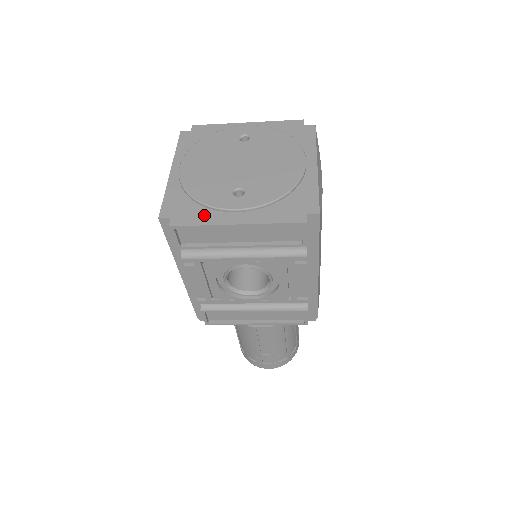
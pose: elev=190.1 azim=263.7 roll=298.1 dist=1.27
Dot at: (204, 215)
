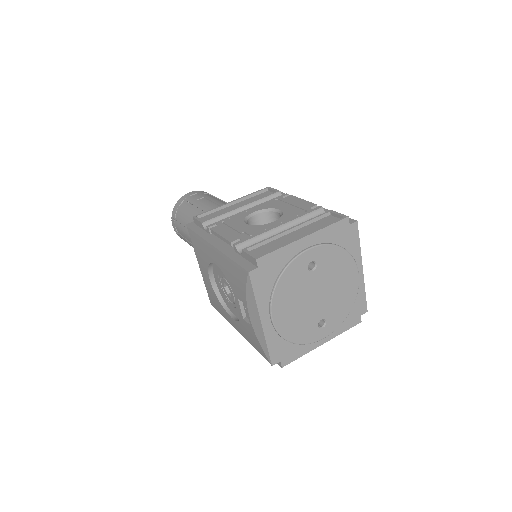
Dot at: (302, 348)
